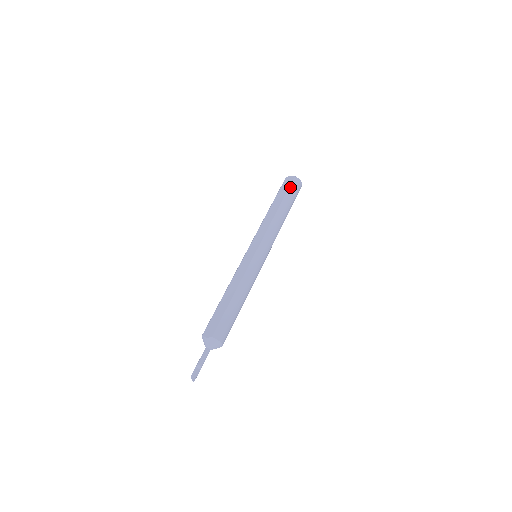
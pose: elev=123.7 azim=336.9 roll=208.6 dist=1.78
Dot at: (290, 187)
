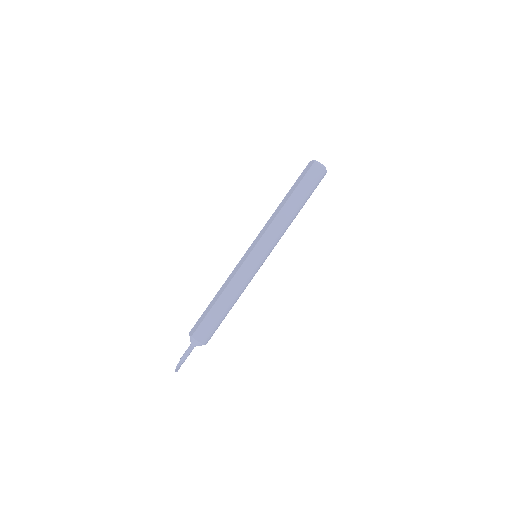
Dot at: (305, 176)
